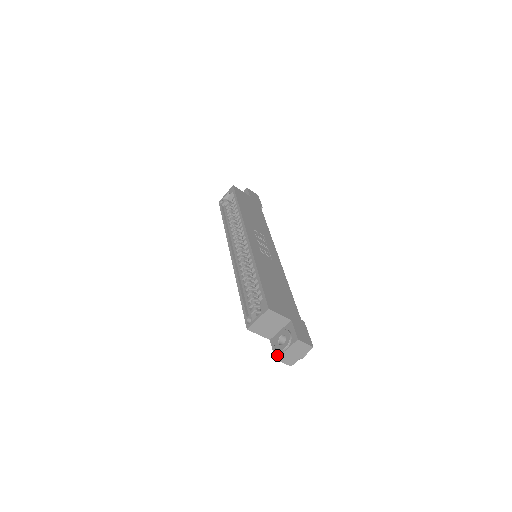
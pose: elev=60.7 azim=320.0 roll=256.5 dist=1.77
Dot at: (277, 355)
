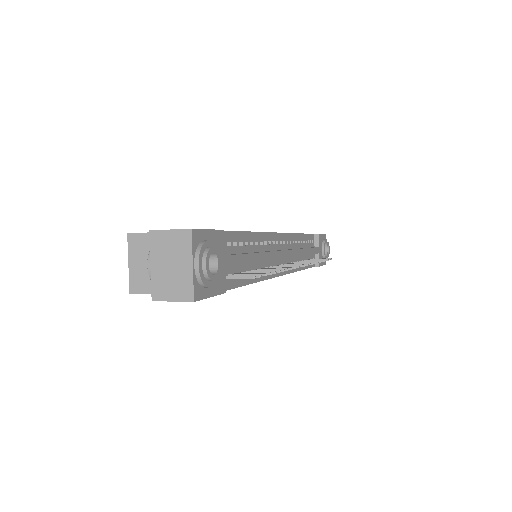
Dot at: (153, 291)
